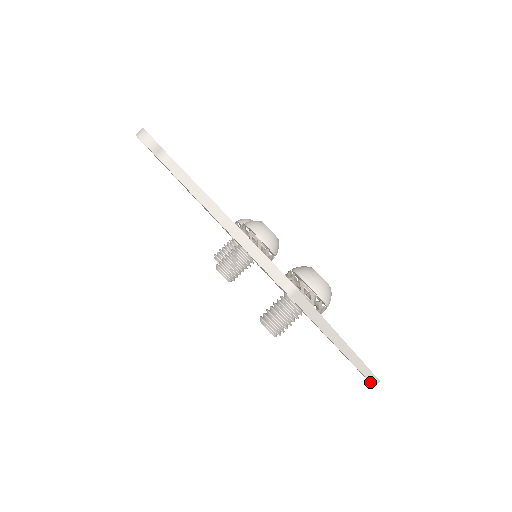
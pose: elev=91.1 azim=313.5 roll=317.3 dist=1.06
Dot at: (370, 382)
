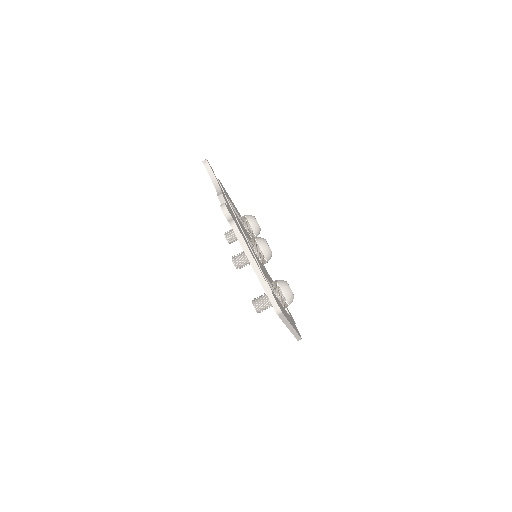
Dot at: (297, 340)
